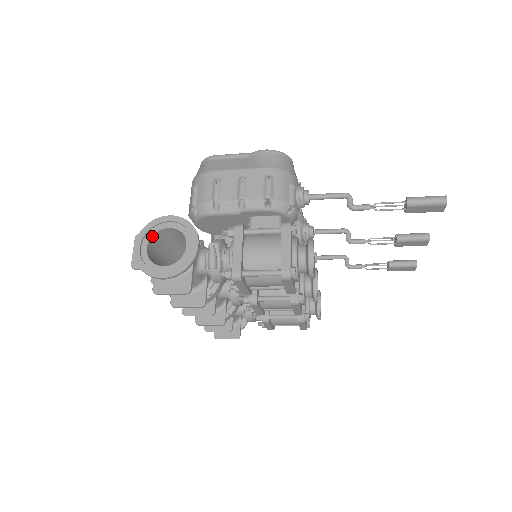
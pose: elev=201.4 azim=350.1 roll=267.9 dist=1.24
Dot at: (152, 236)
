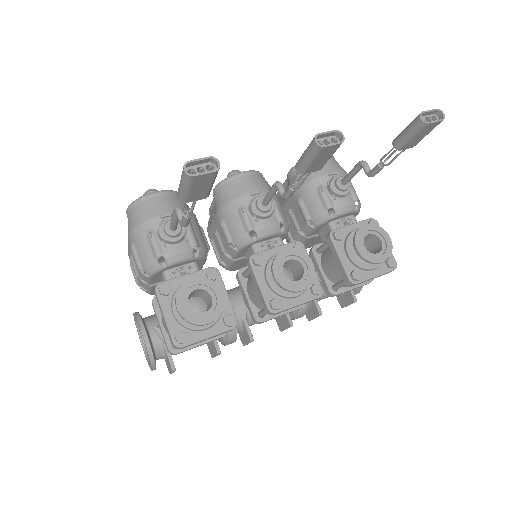
Dot at: (141, 333)
